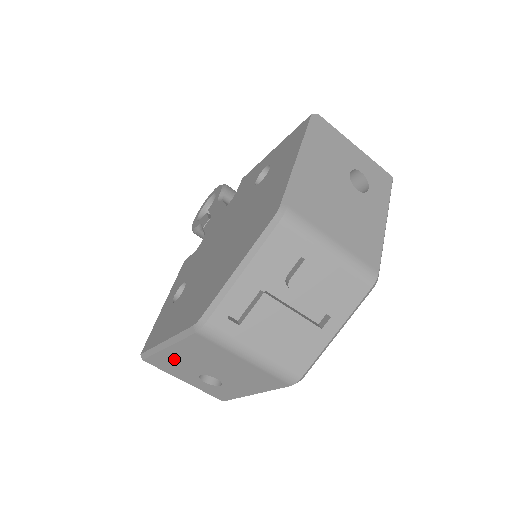
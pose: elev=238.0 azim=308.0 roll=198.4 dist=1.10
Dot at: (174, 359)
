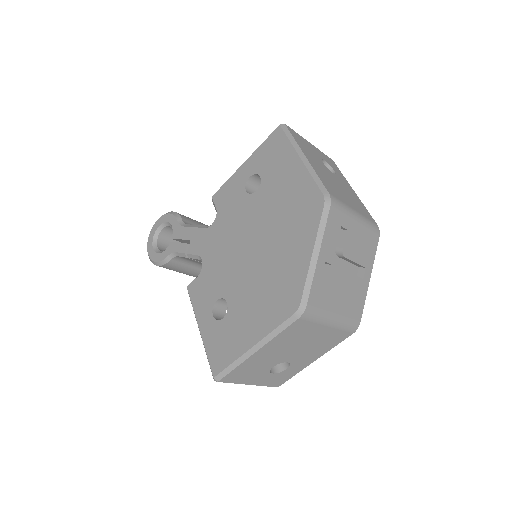
Dot at: (256, 361)
